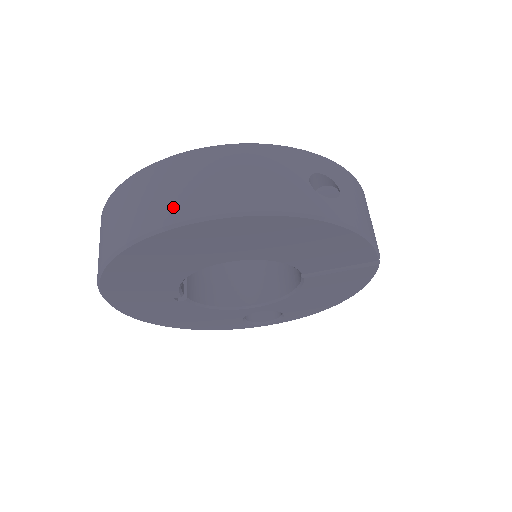
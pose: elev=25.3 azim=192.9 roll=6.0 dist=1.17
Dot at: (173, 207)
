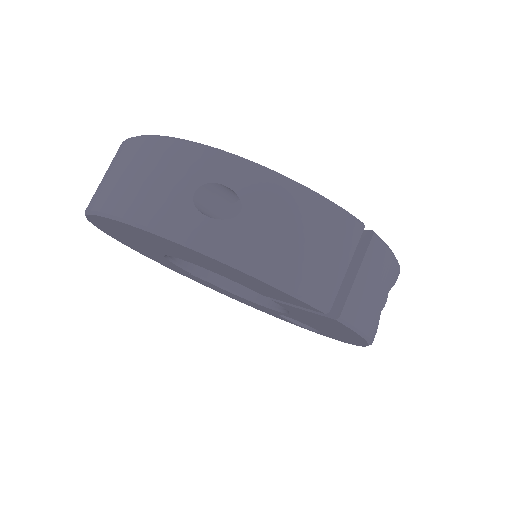
Dot at: (95, 194)
